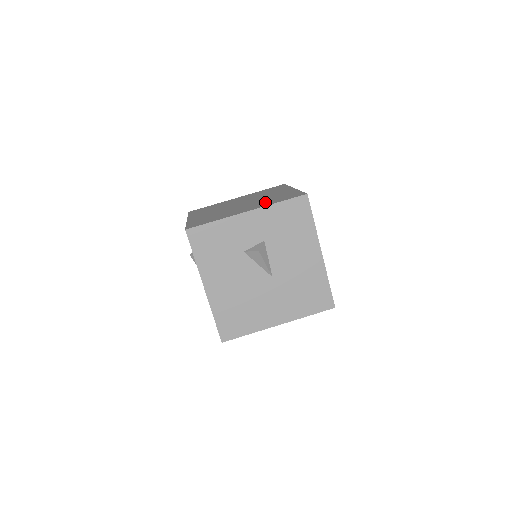
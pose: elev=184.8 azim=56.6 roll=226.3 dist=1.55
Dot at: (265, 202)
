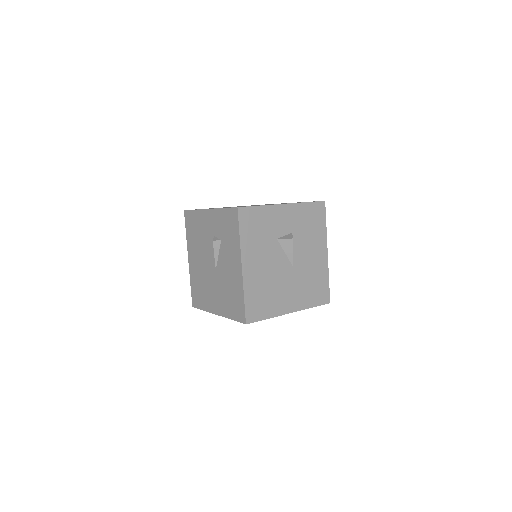
Dot at: occluded
